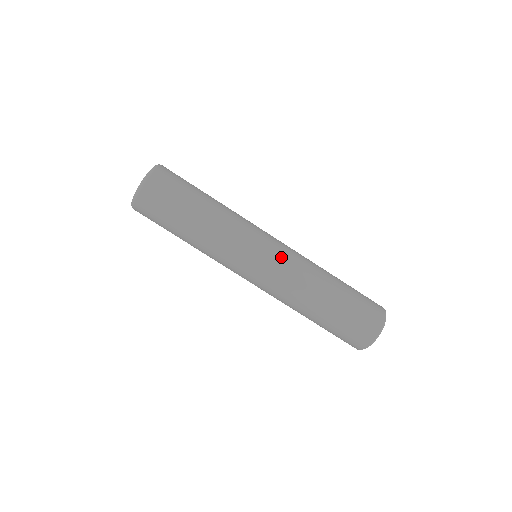
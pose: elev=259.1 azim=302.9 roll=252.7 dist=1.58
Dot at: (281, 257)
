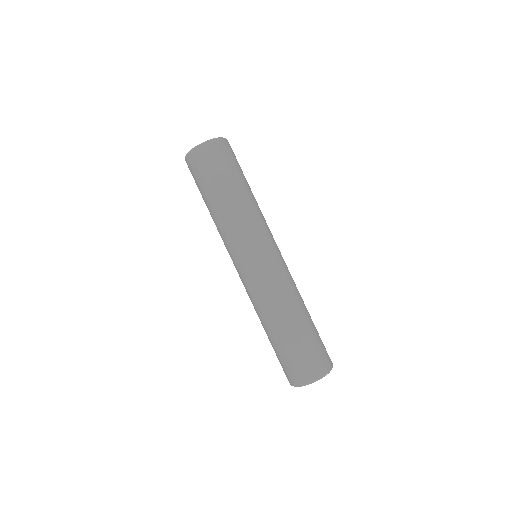
Dot at: (284, 262)
